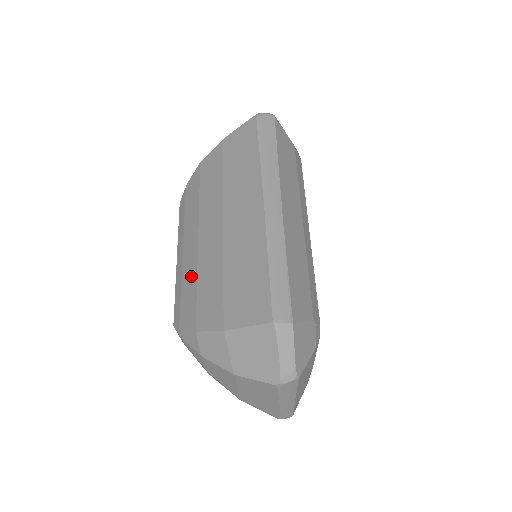
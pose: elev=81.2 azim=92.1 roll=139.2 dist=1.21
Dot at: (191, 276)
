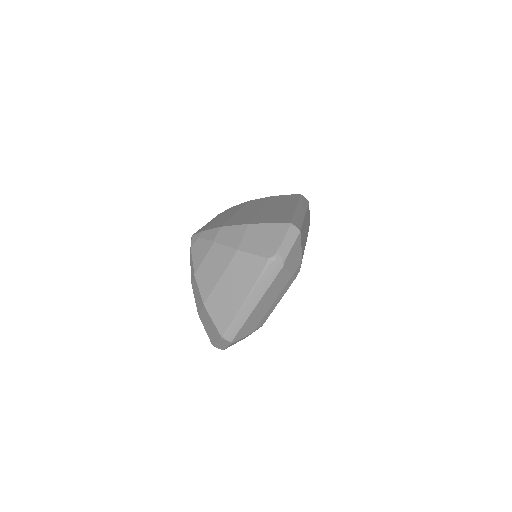
Dot at: (224, 219)
